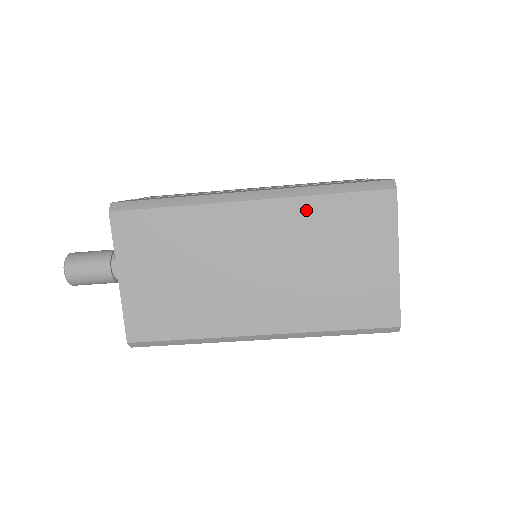
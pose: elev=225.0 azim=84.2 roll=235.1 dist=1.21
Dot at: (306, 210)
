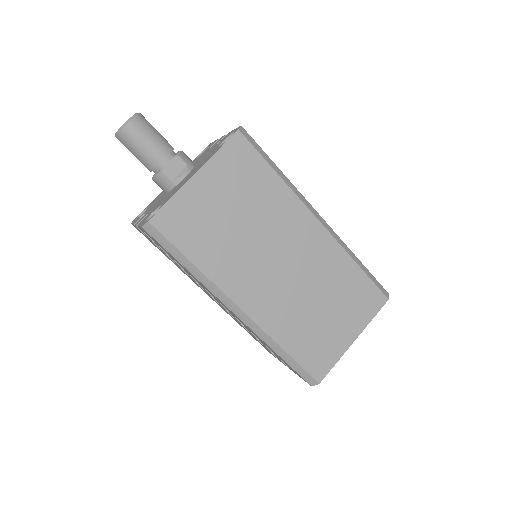
Dot at: (340, 261)
